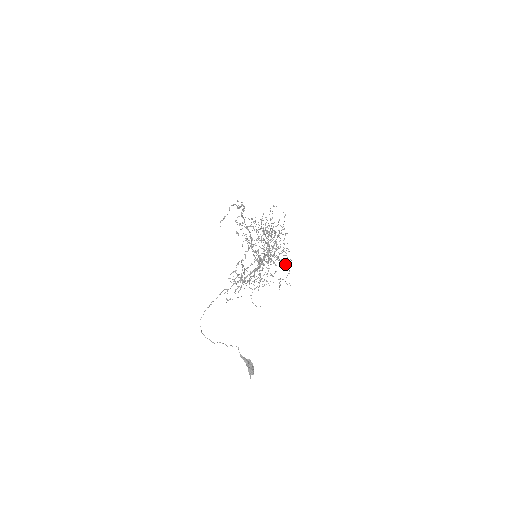
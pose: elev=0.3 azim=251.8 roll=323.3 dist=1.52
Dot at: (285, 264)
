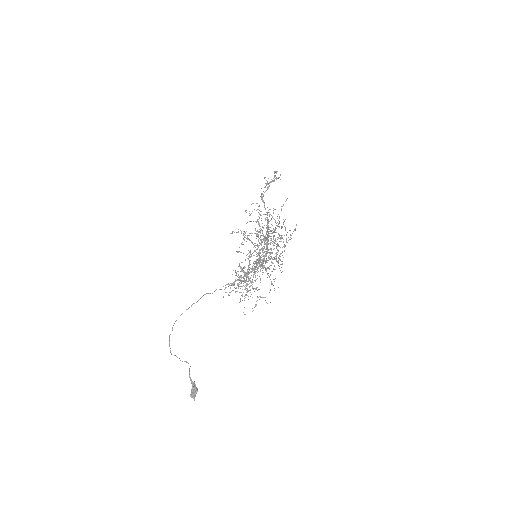
Dot at: occluded
